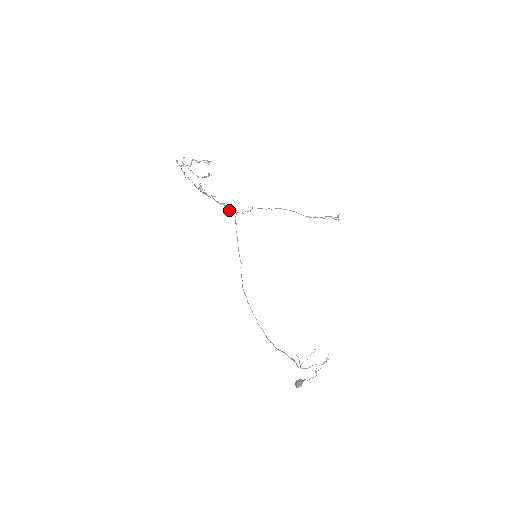
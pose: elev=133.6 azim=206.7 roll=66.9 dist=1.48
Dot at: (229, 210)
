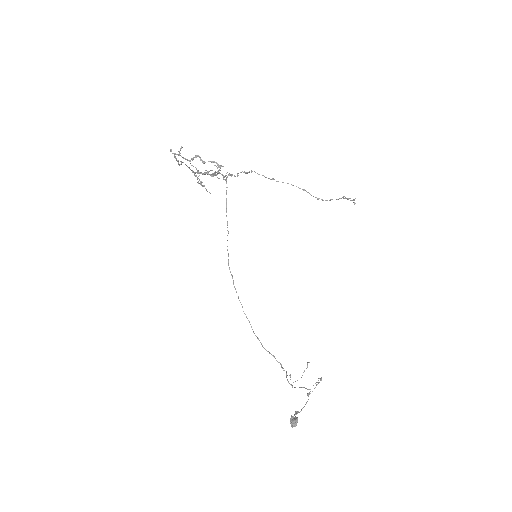
Dot at: (223, 178)
